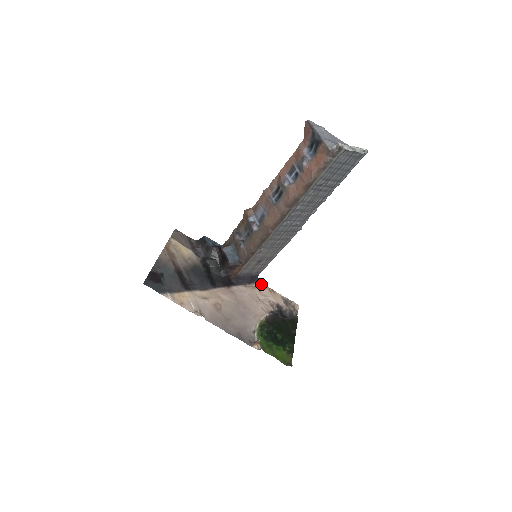
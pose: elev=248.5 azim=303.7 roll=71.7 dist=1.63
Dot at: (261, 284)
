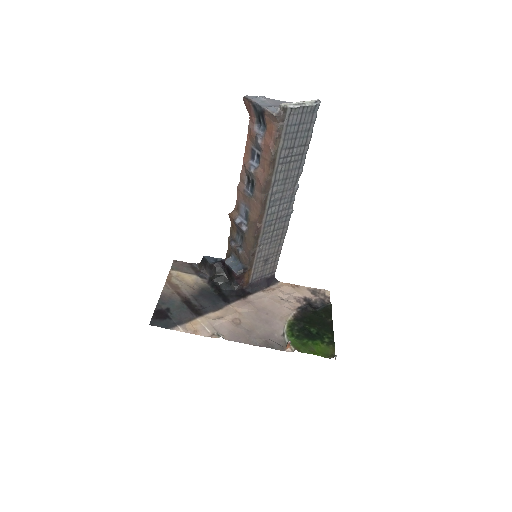
Dot at: (281, 283)
